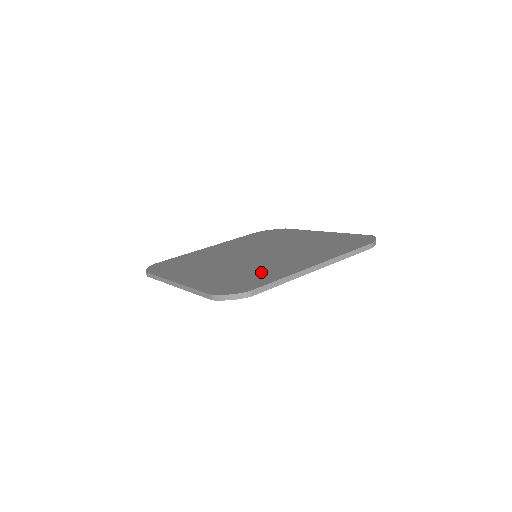
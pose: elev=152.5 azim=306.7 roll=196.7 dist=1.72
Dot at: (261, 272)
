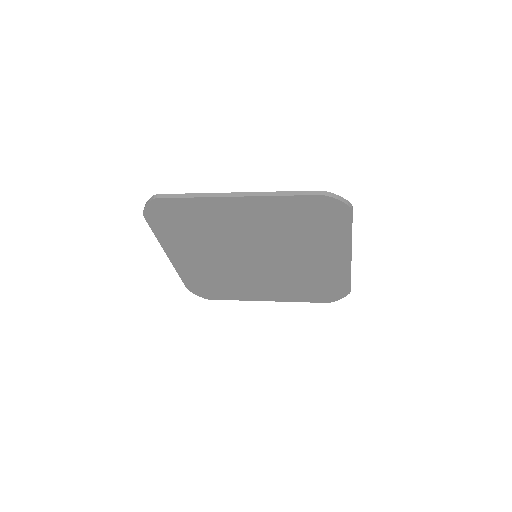
Dot at: occluded
